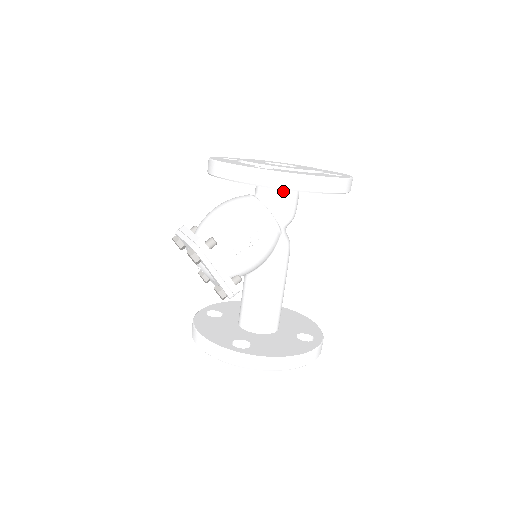
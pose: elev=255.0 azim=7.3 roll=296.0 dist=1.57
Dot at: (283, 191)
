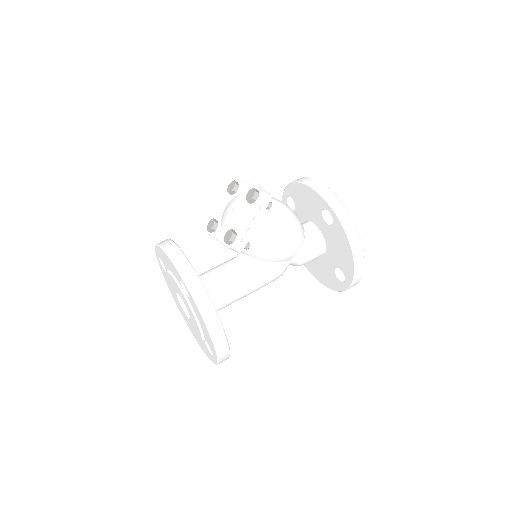
Dot at: (320, 241)
